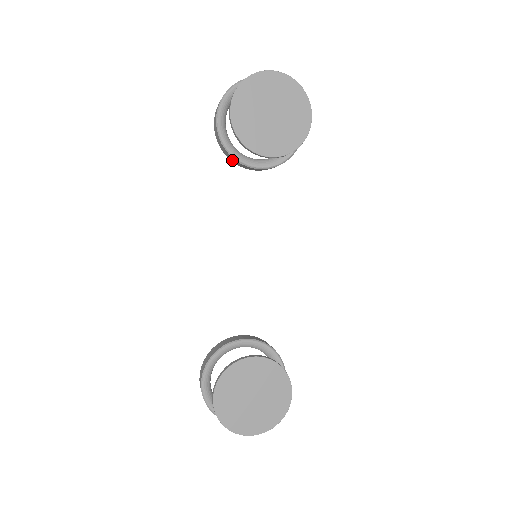
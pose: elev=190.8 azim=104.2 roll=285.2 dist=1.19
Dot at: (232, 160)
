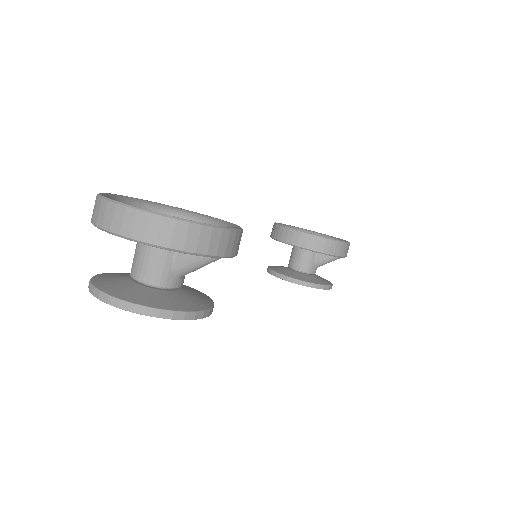
Dot at: occluded
